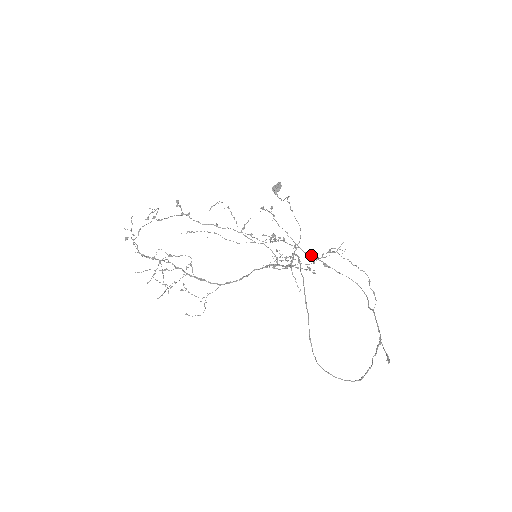
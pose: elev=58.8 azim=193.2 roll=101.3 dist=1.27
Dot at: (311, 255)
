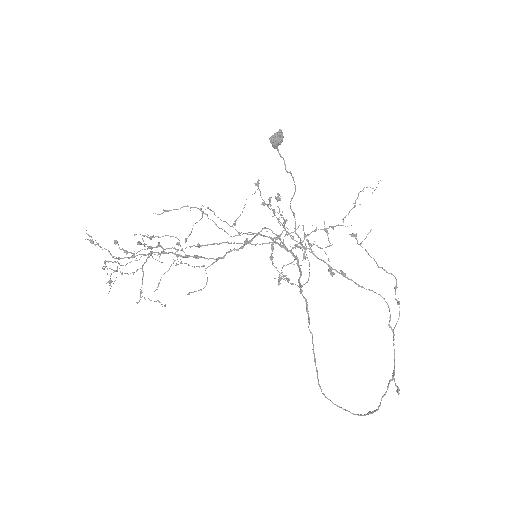
Dot at: occluded
